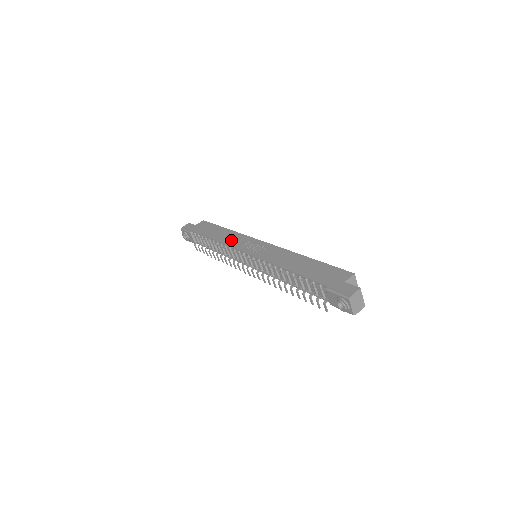
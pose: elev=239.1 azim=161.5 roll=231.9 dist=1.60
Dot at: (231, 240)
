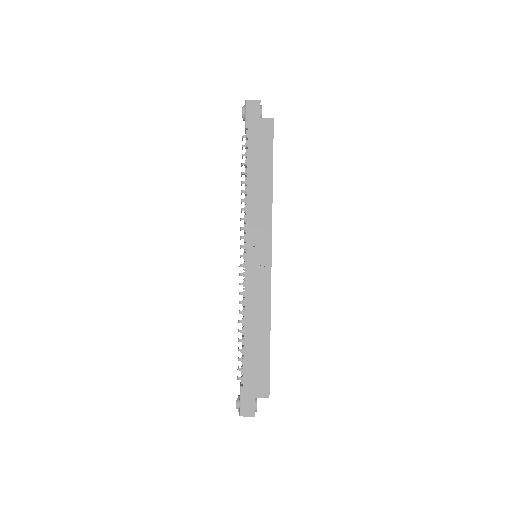
Dot at: (256, 211)
